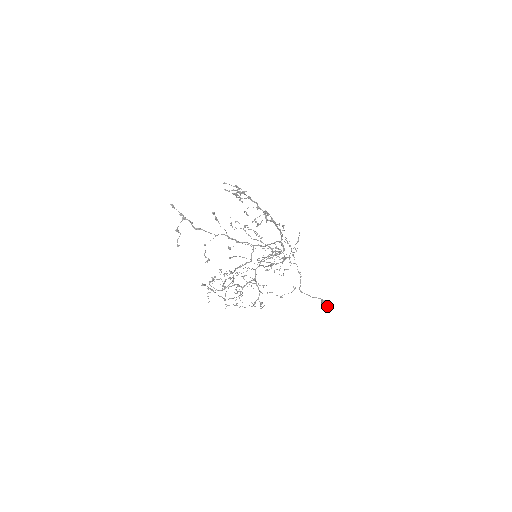
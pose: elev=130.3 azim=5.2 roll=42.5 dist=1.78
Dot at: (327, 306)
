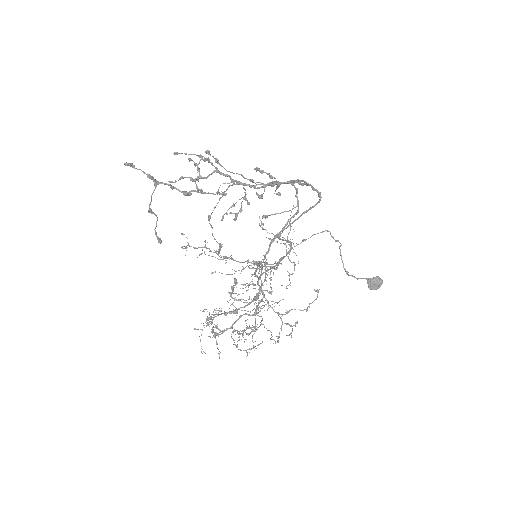
Dot at: (379, 285)
